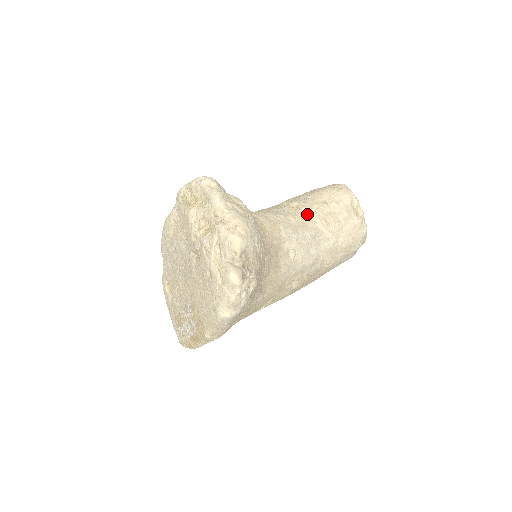
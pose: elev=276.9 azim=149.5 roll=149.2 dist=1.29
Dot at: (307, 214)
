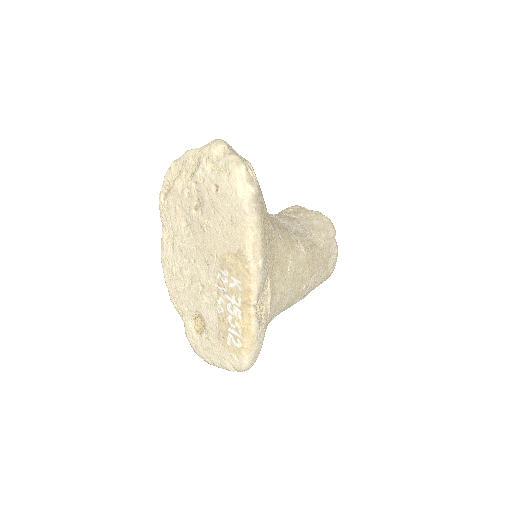
Dot at: occluded
